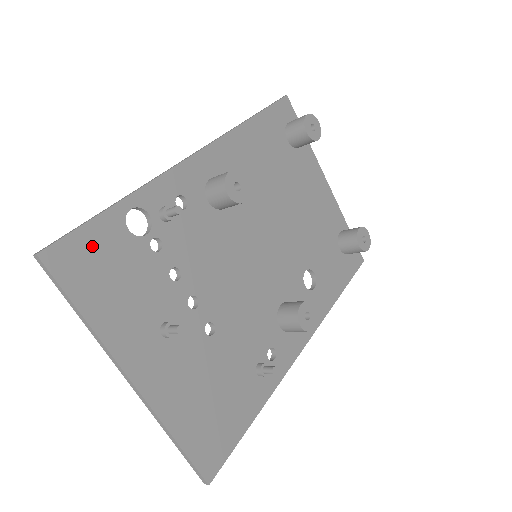
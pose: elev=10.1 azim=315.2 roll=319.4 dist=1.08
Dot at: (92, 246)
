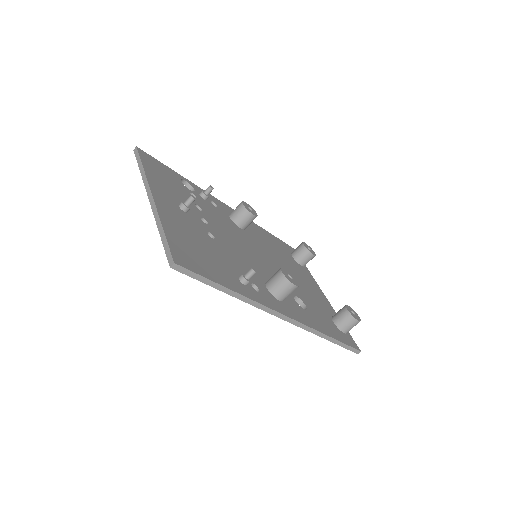
Dot at: (161, 167)
